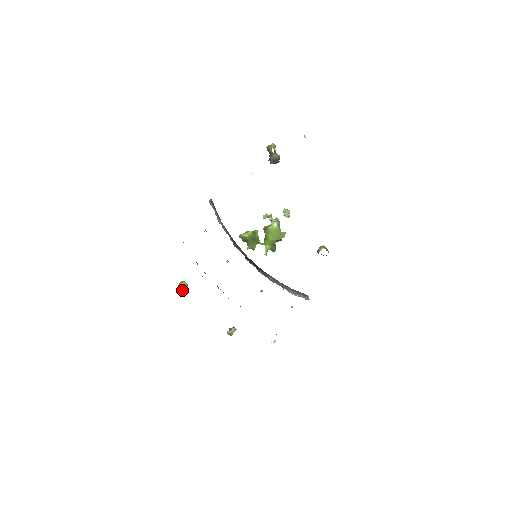
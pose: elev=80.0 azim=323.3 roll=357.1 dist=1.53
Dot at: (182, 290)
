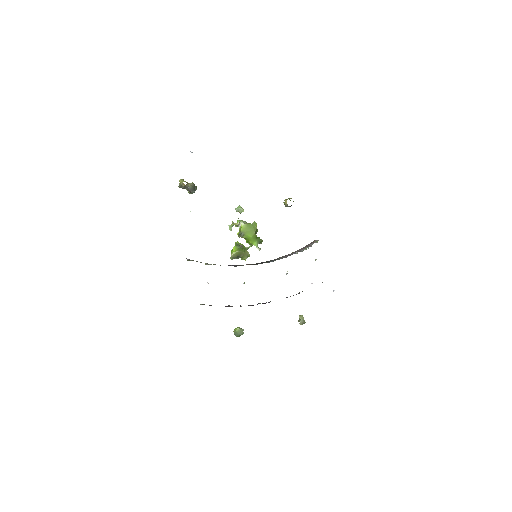
Dot at: occluded
